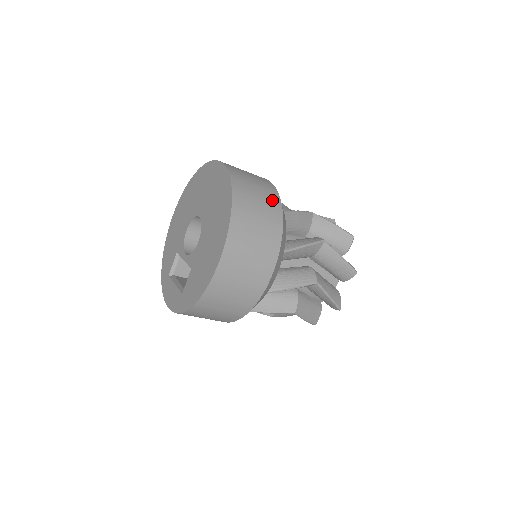
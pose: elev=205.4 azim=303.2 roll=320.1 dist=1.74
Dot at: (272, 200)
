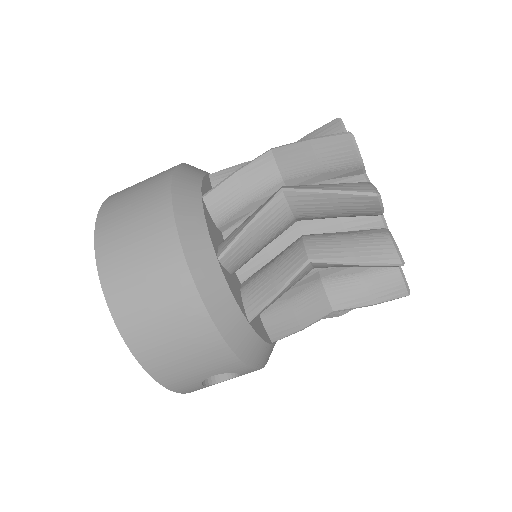
Dot at: occluded
